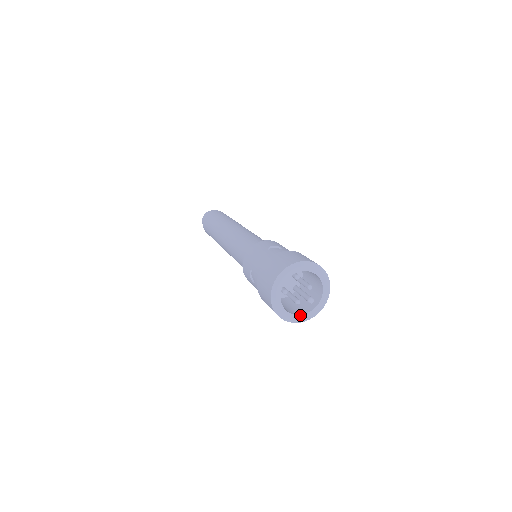
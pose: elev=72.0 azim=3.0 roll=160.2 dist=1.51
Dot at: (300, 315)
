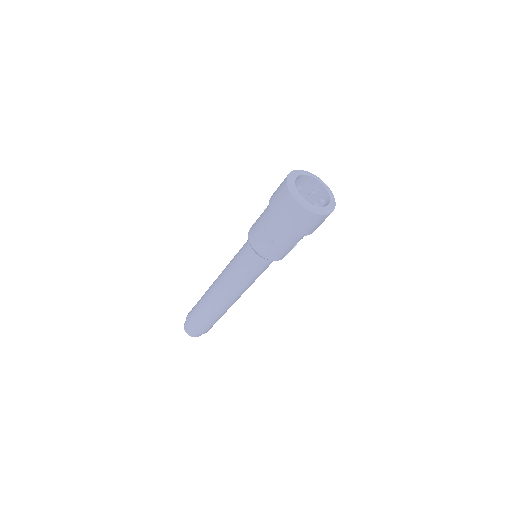
Dot at: (326, 206)
